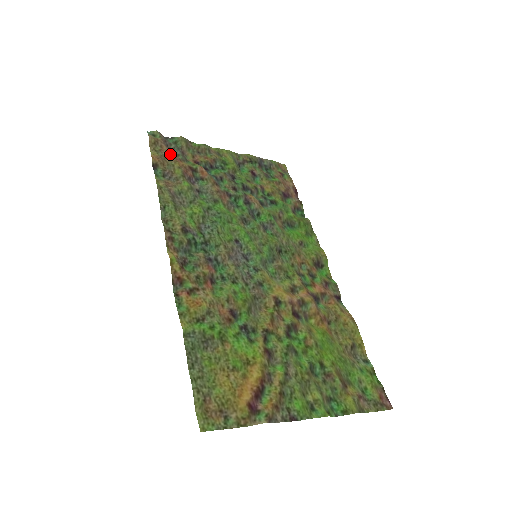
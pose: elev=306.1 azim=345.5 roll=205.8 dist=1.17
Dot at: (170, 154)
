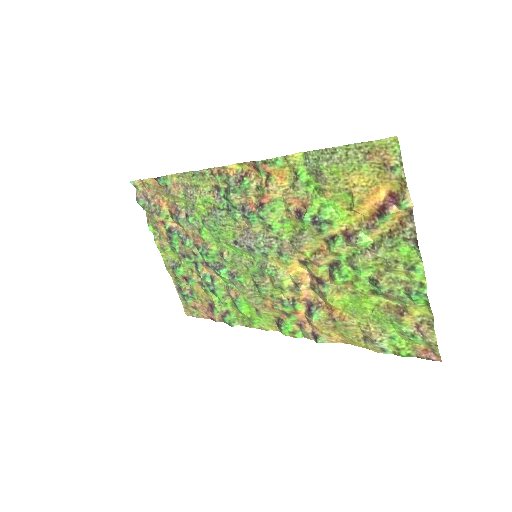
Dot at: (155, 195)
